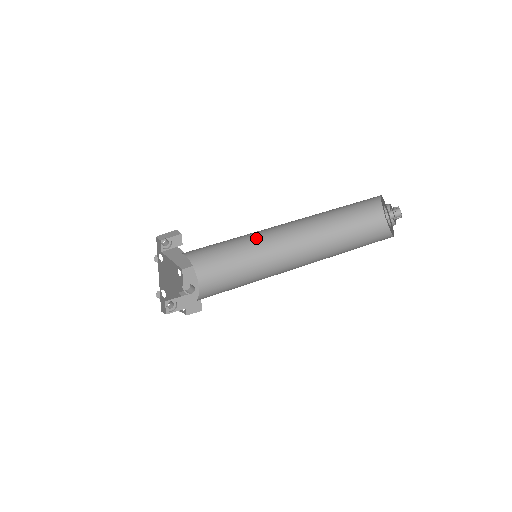
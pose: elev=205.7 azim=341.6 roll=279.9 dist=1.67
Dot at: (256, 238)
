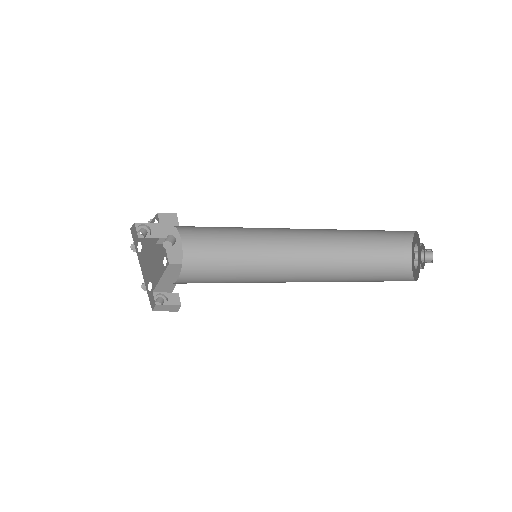
Dot at: occluded
